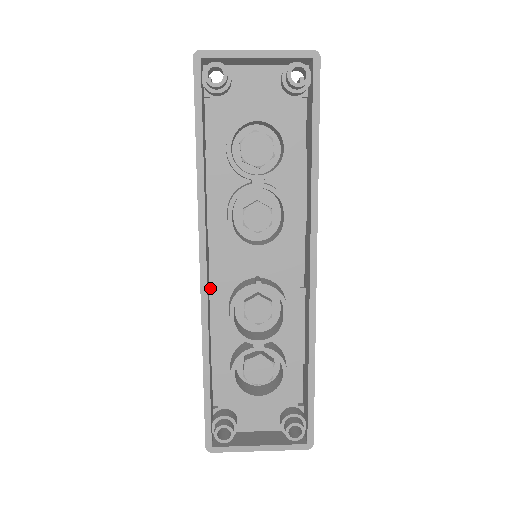
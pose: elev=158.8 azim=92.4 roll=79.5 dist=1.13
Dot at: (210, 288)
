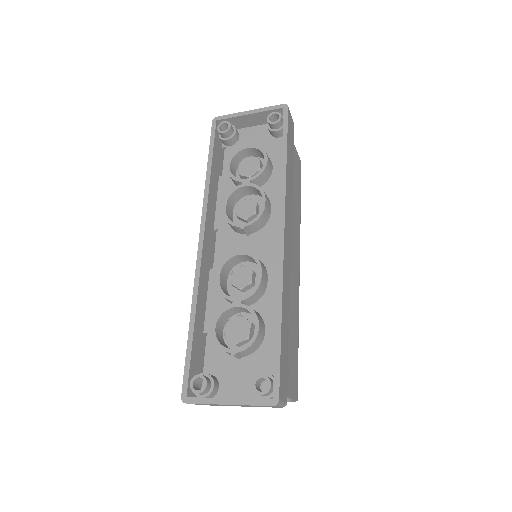
Dot at: (212, 270)
